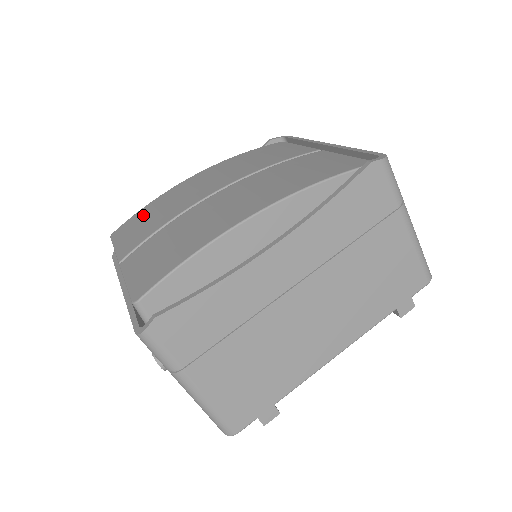
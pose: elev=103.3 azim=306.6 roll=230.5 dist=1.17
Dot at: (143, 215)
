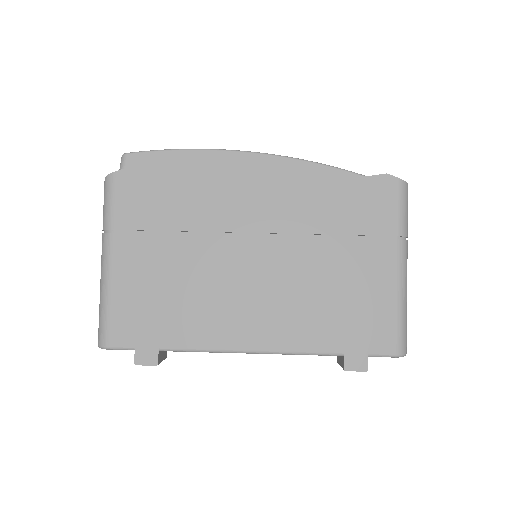
Dot at: occluded
